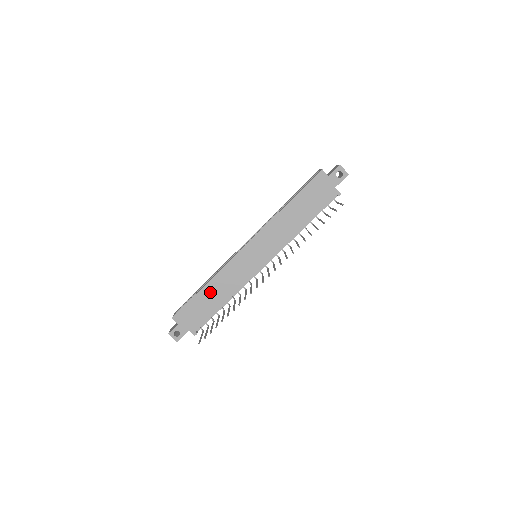
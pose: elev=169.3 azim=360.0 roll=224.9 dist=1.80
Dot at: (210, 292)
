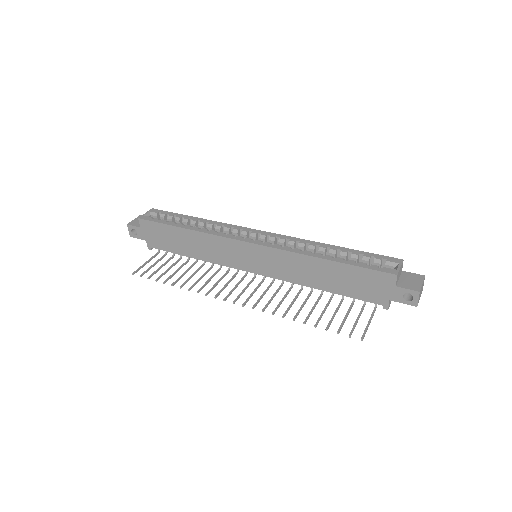
Dot at: (187, 238)
